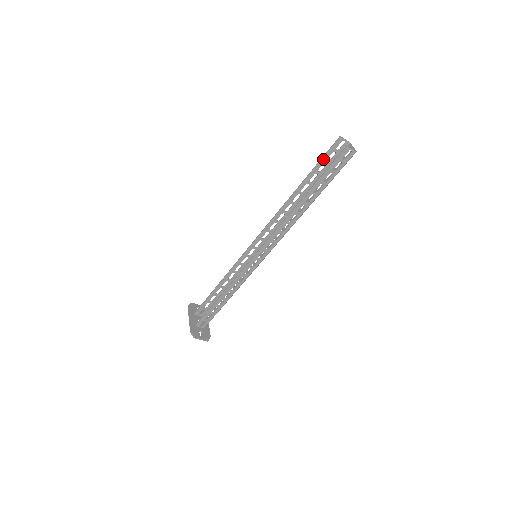
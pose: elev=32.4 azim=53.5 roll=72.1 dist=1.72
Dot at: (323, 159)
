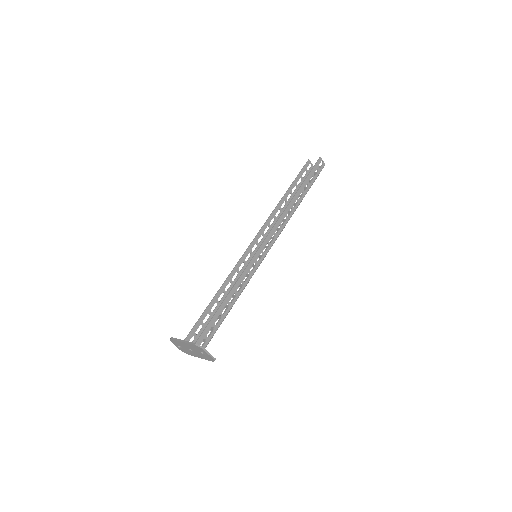
Dot at: (300, 174)
